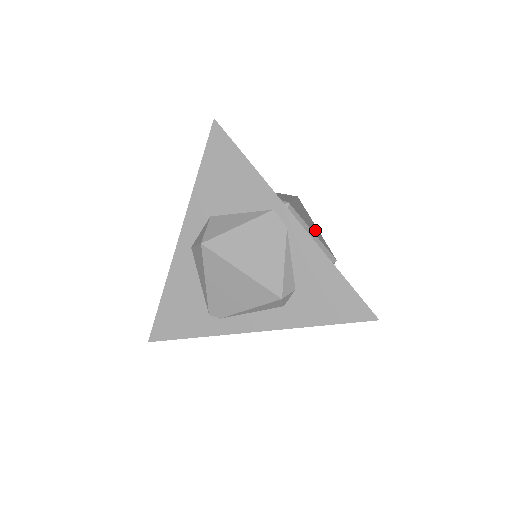
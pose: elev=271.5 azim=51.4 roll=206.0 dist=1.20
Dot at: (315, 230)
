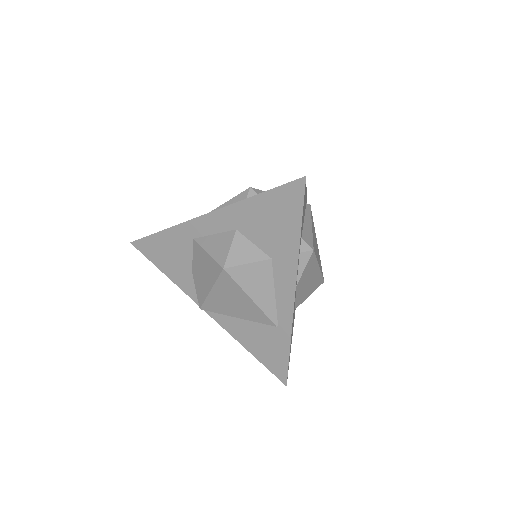
Dot at: (315, 245)
